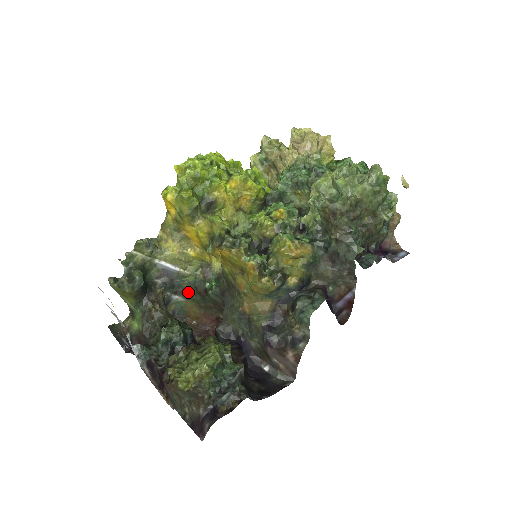
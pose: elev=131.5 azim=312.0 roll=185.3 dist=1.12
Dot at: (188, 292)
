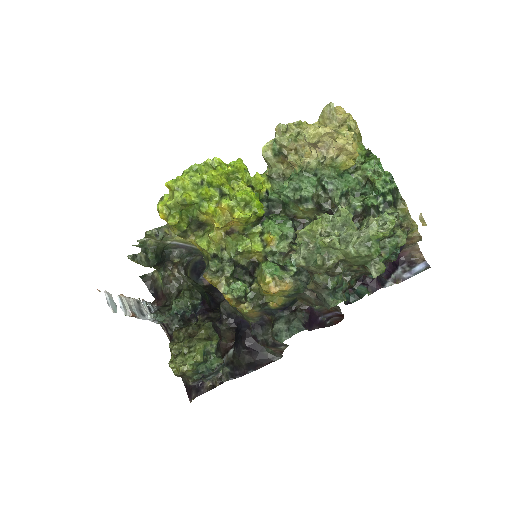
Dot at: occluded
